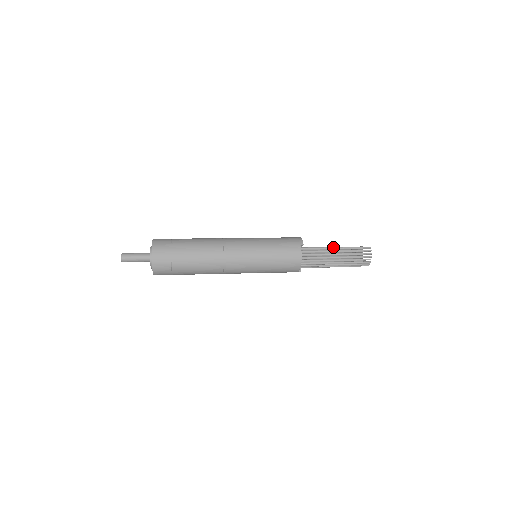
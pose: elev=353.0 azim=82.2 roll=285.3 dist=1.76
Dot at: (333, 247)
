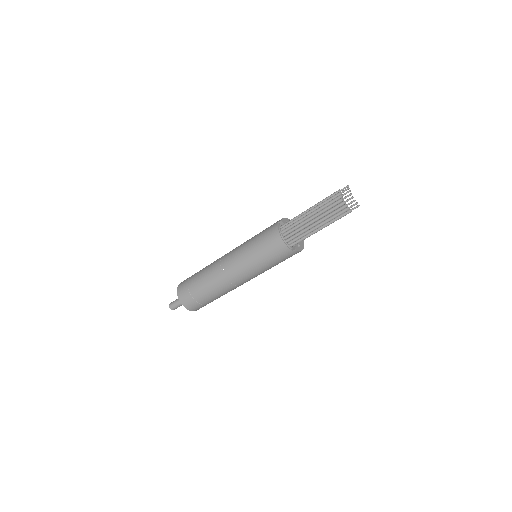
Dot at: (310, 208)
